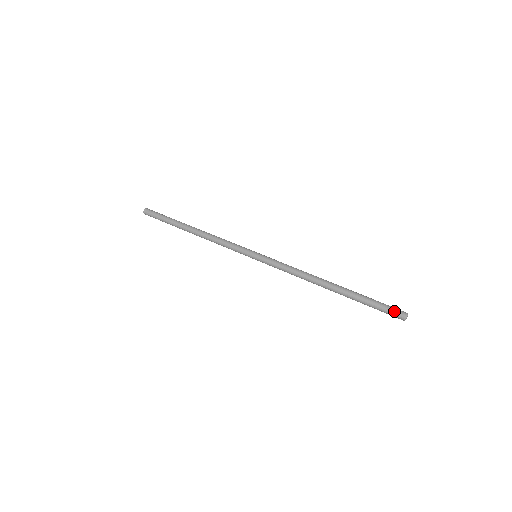
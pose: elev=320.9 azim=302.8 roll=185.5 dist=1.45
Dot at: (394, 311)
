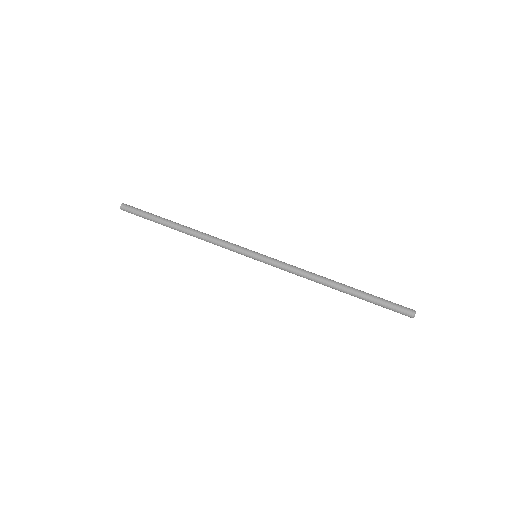
Dot at: (401, 313)
